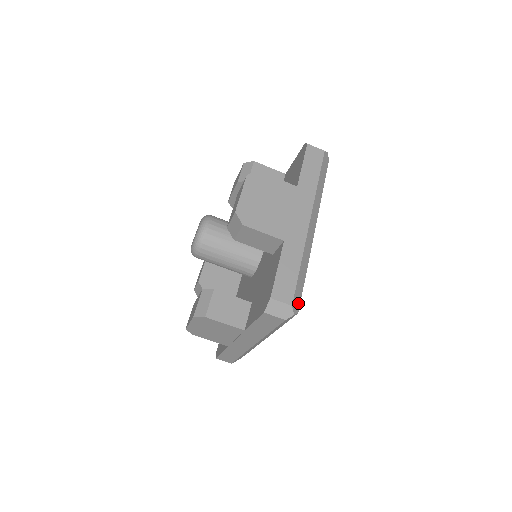
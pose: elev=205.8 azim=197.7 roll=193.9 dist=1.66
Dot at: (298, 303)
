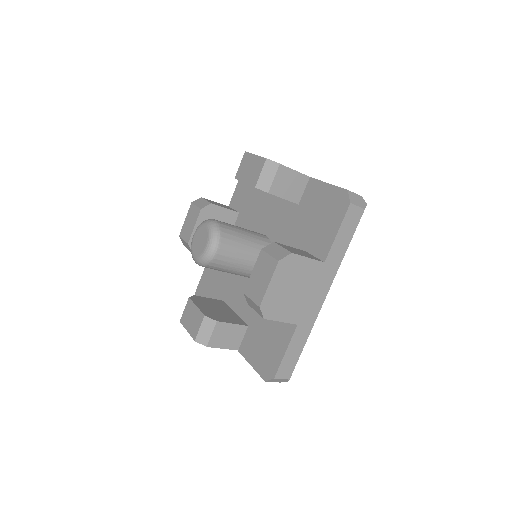
Dot at: occluded
